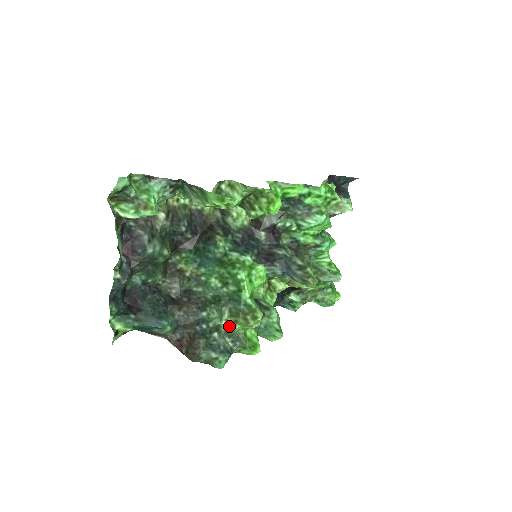
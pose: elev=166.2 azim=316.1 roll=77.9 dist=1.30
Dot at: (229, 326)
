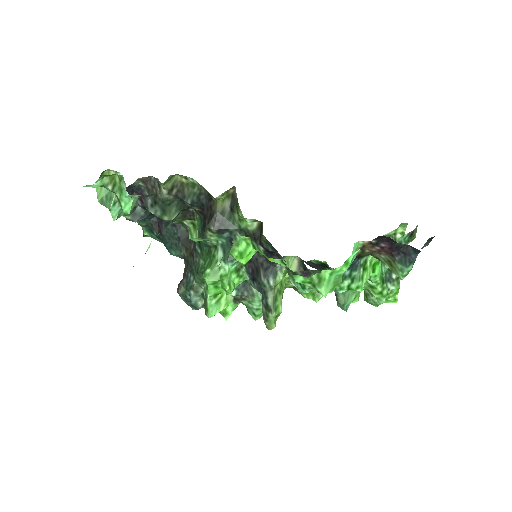
Dot at: (205, 293)
